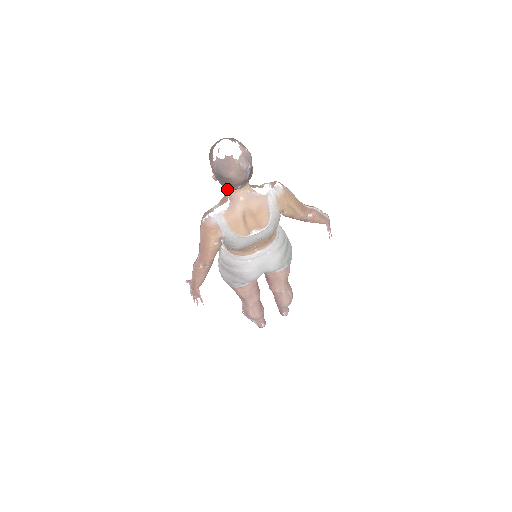
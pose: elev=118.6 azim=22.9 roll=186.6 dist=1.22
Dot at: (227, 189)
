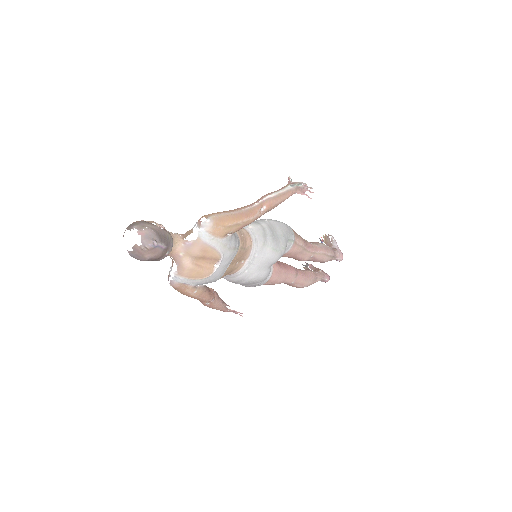
Dot at: occluded
